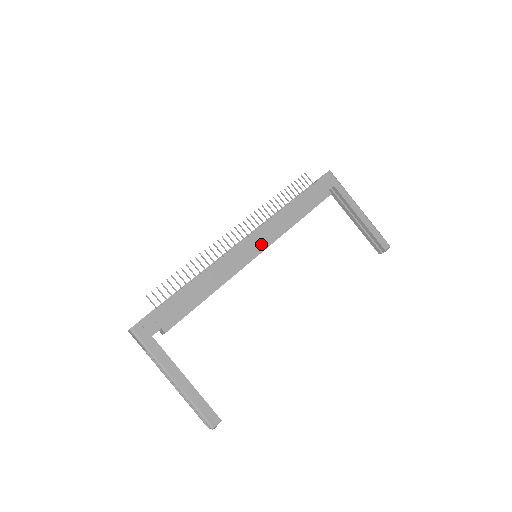
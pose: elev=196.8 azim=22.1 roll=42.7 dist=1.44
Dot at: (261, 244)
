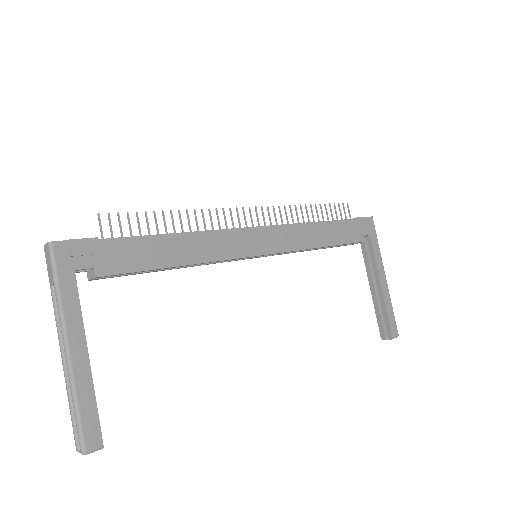
Dot at: (270, 245)
